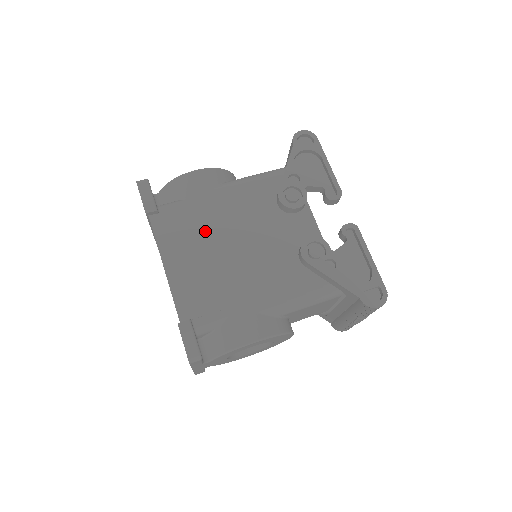
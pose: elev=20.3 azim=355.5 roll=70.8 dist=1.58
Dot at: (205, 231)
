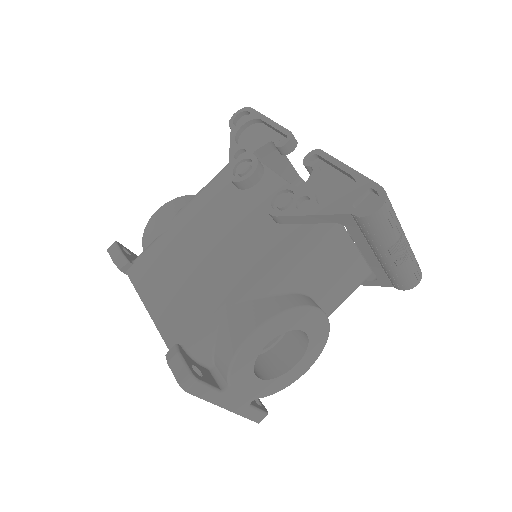
Dot at: (176, 254)
